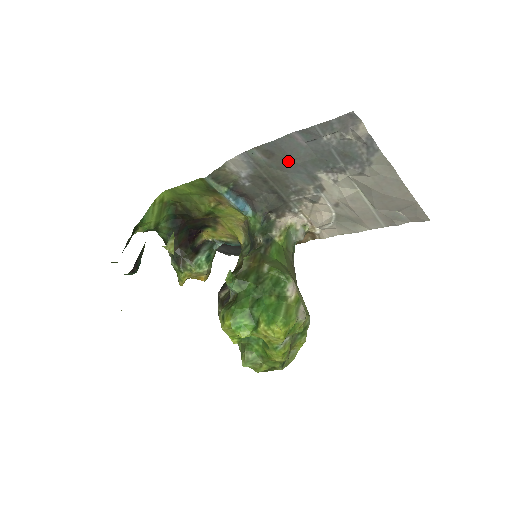
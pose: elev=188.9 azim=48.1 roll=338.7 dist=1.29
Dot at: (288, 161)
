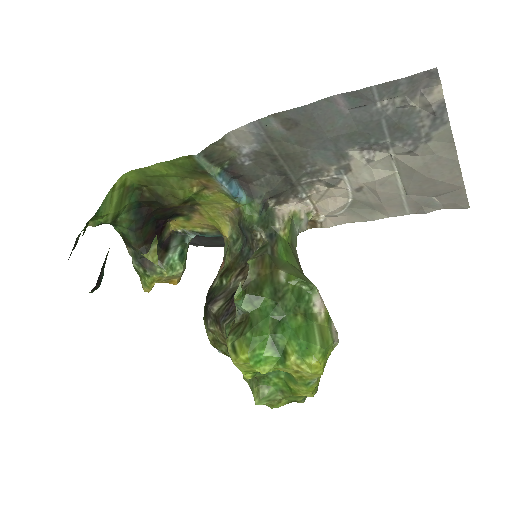
Dot at: (315, 134)
